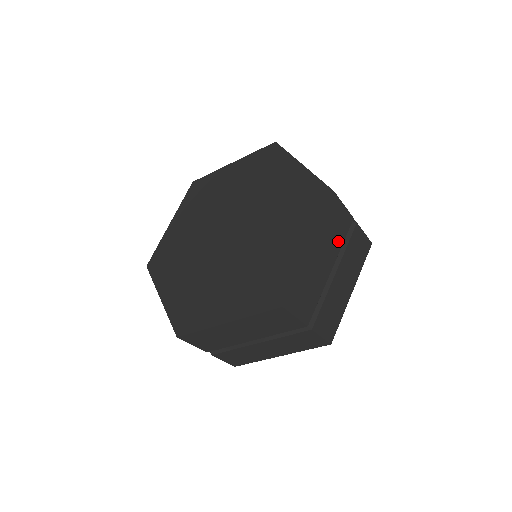
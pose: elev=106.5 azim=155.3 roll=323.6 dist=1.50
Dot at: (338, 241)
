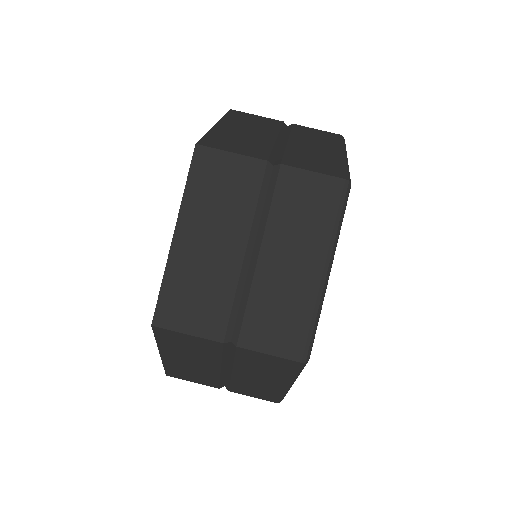
Dot at: (242, 206)
